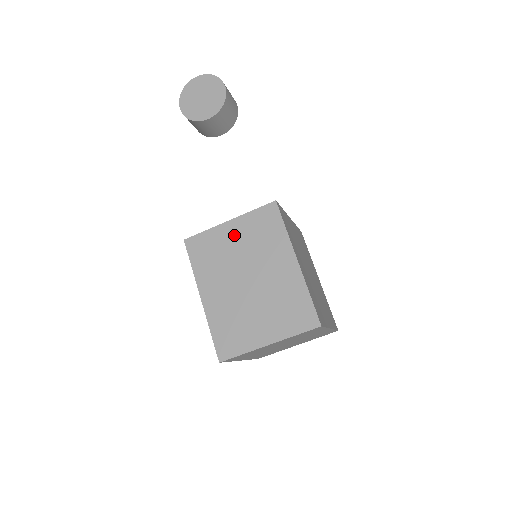
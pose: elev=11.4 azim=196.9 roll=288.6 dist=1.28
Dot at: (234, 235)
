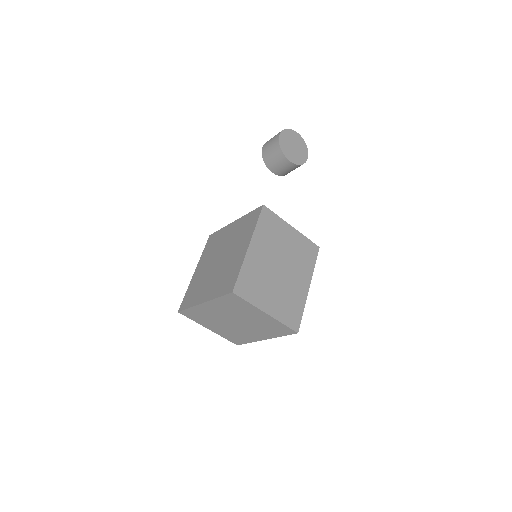
Dot at: (290, 237)
